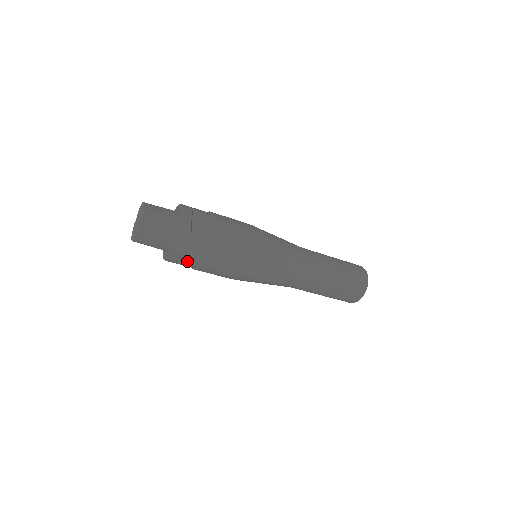
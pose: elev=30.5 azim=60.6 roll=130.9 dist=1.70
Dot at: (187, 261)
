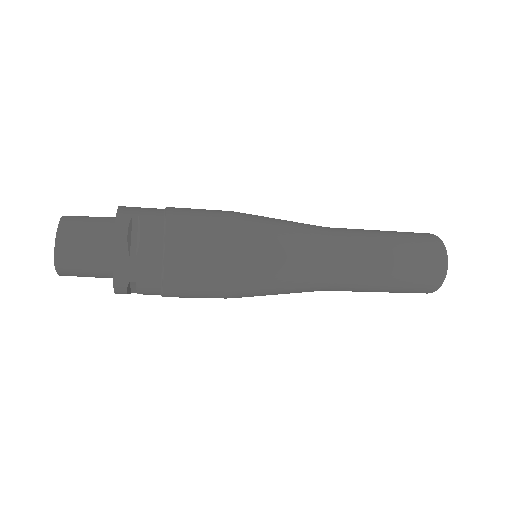
Dot at: (141, 293)
